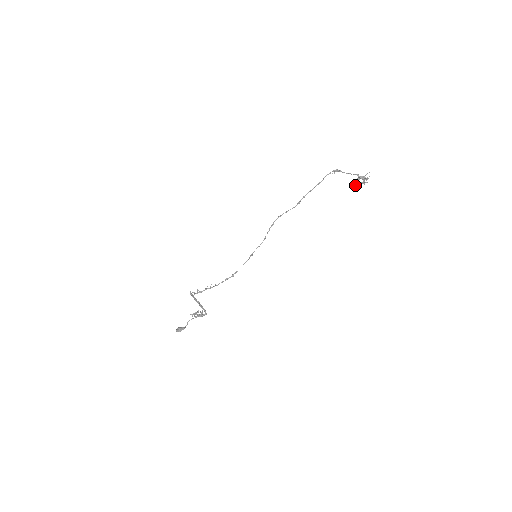
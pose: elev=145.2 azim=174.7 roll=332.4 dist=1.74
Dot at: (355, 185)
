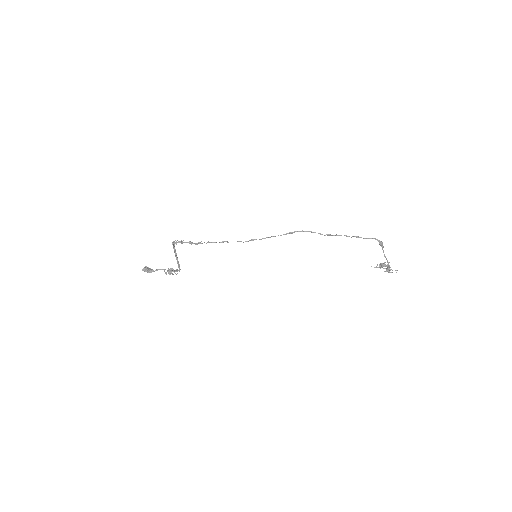
Dot at: (379, 266)
